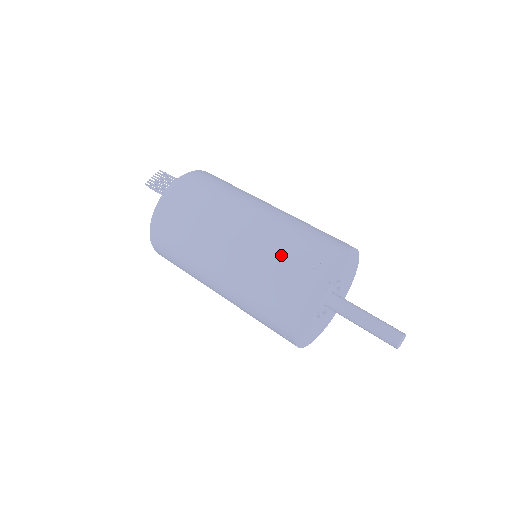
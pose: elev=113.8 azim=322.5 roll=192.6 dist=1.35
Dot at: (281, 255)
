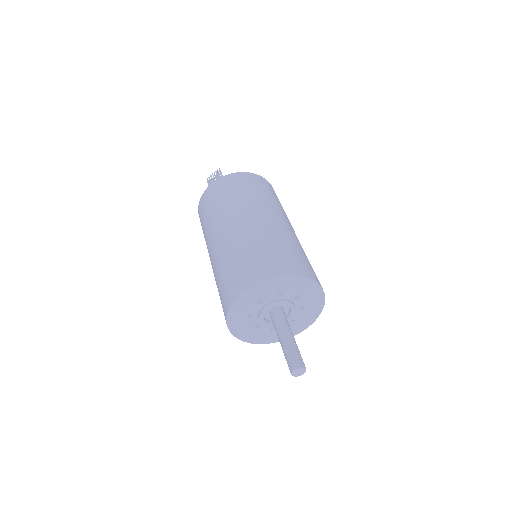
Dot at: (229, 267)
